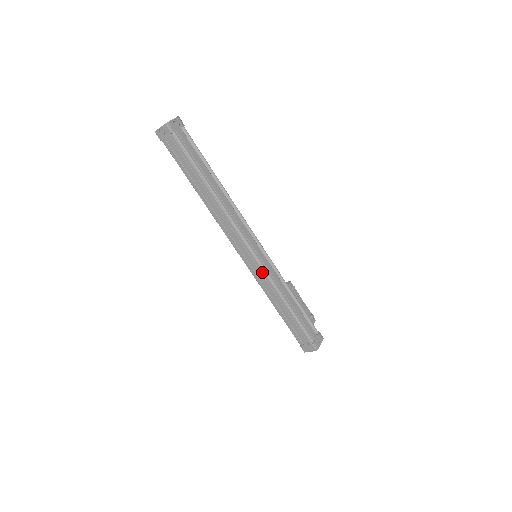
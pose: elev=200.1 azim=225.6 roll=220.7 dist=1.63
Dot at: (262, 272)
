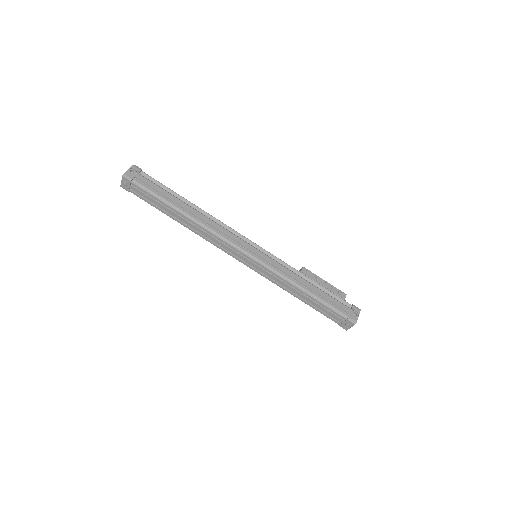
Dot at: (265, 268)
